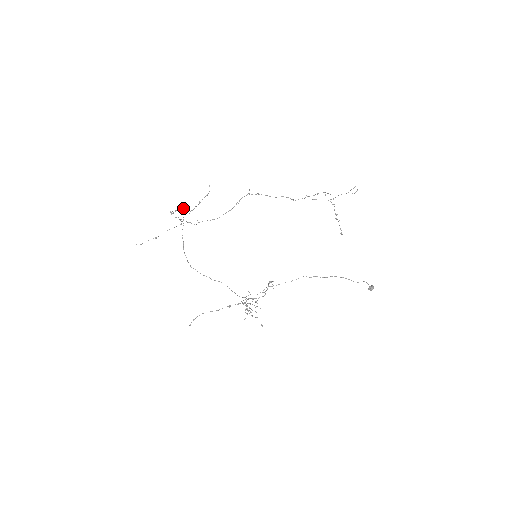
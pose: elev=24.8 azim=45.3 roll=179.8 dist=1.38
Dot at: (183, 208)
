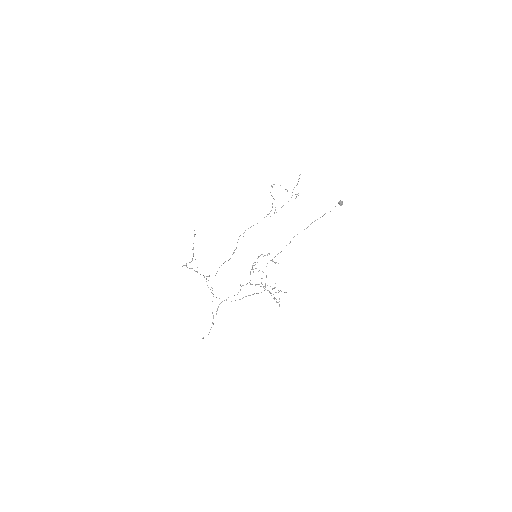
Dot at: (192, 260)
